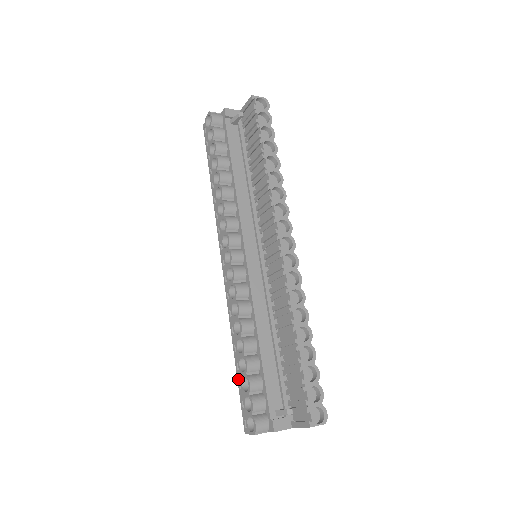
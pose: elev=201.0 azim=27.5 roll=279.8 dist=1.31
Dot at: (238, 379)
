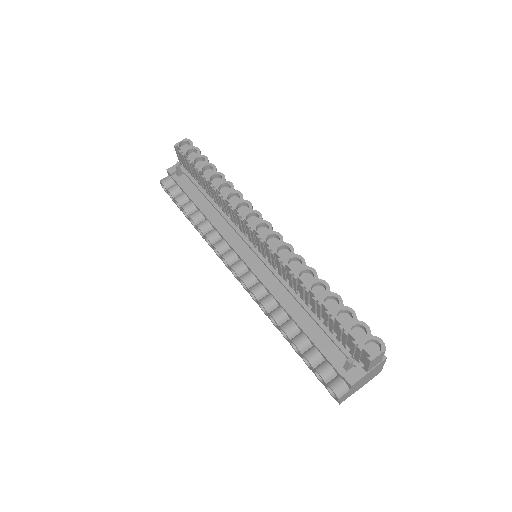
Dot at: occluded
